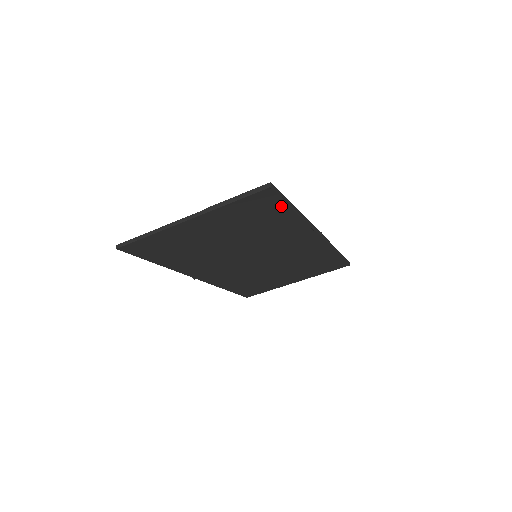
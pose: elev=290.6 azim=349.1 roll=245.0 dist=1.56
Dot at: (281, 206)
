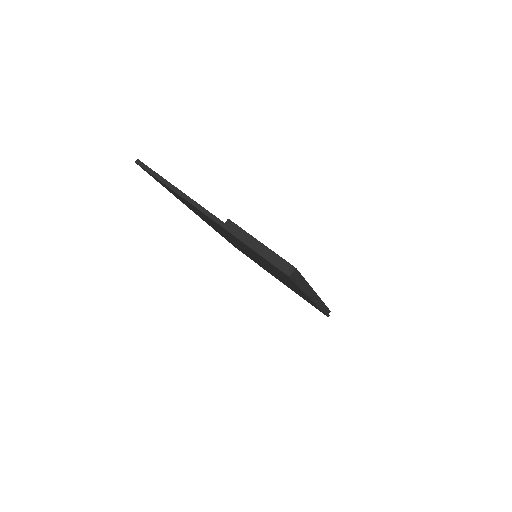
Dot at: occluded
